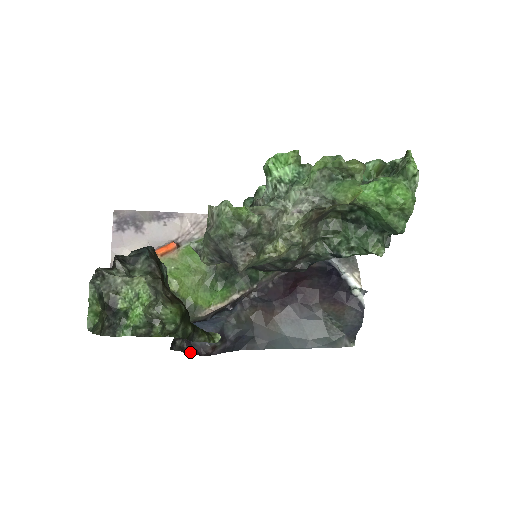
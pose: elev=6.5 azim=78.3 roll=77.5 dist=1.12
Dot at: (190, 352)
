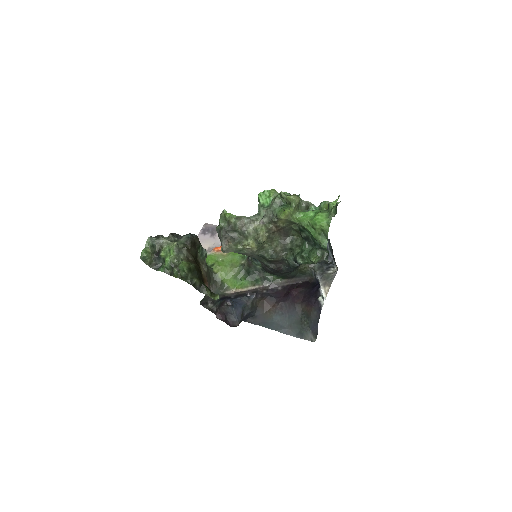
Dot at: (221, 319)
